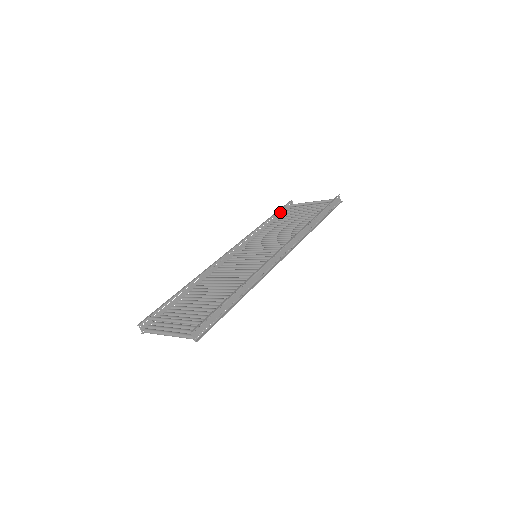
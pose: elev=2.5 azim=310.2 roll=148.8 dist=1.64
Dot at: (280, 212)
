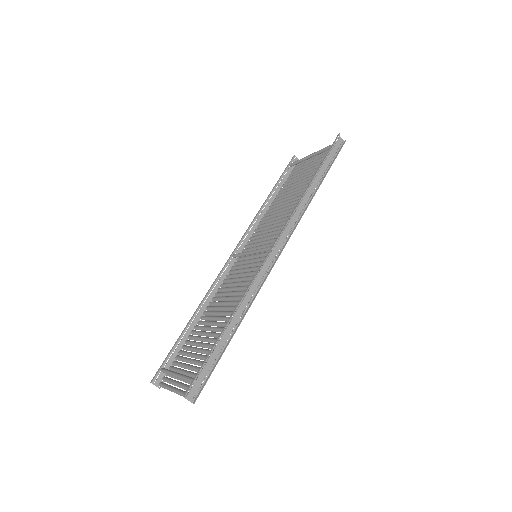
Dot at: (283, 178)
